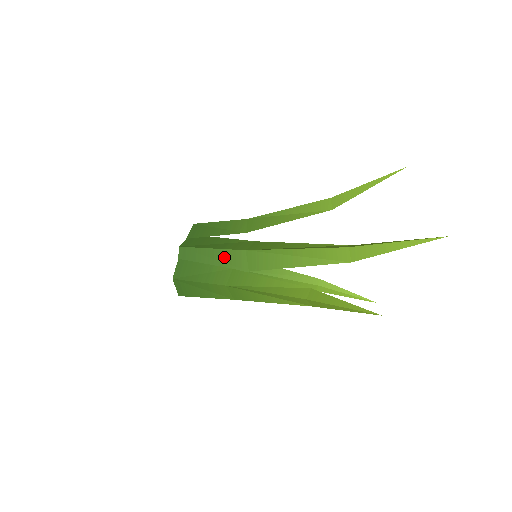
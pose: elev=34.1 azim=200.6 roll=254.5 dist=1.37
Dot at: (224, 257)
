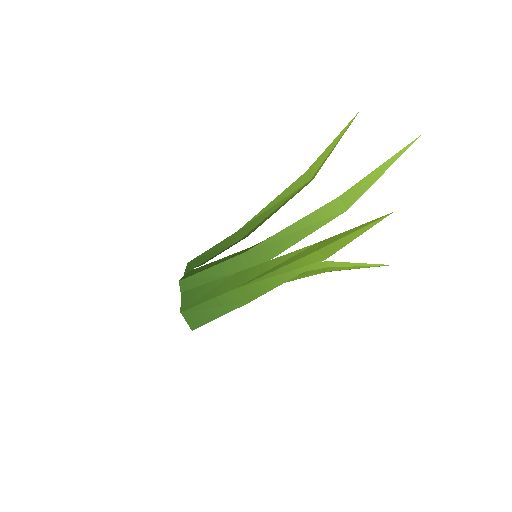
Dot at: (225, 269)
